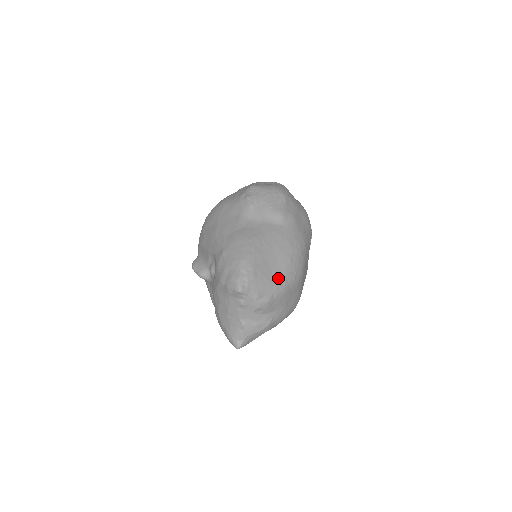
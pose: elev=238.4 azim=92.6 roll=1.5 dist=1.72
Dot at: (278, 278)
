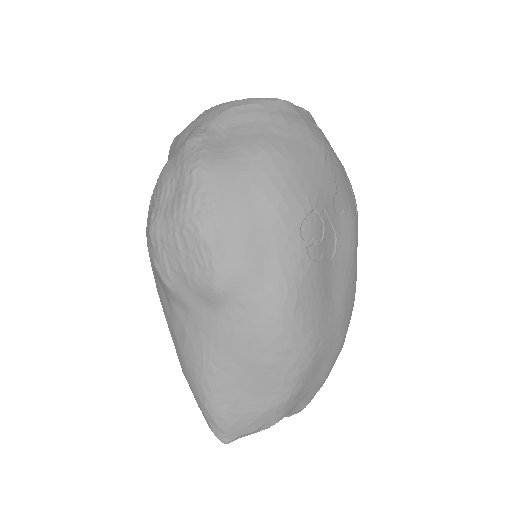
Dot at: (269, 398)
